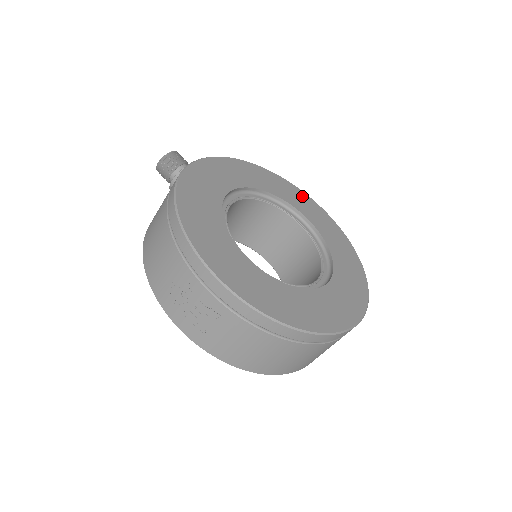
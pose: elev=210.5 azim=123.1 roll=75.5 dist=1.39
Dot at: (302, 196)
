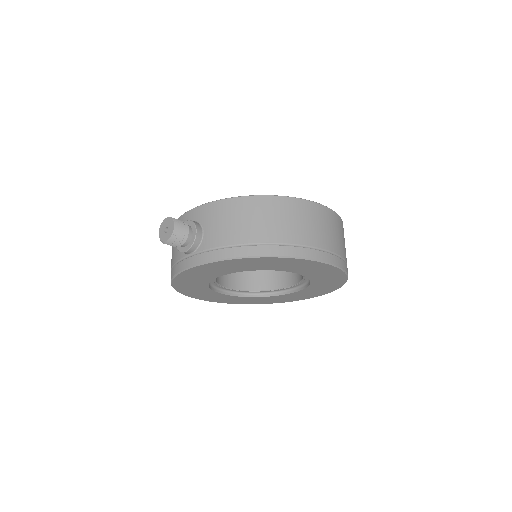
Dot at: (307, 264)
